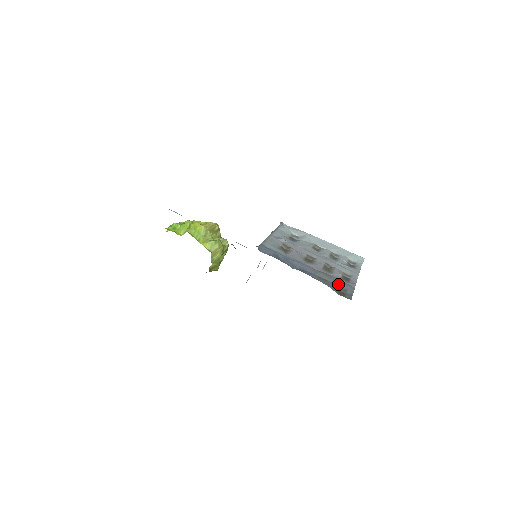
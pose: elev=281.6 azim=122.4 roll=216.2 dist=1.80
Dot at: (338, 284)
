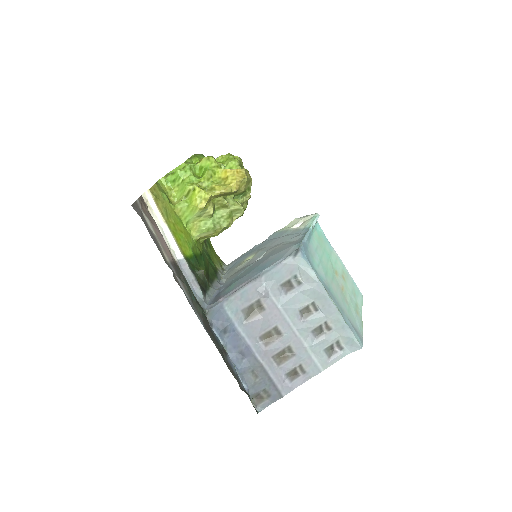
Dot at: (268, 385)
